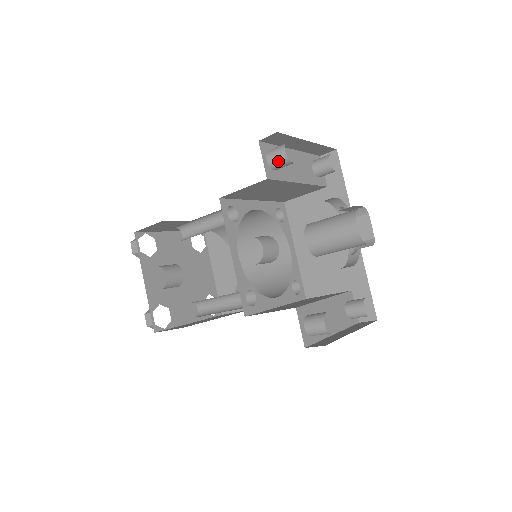
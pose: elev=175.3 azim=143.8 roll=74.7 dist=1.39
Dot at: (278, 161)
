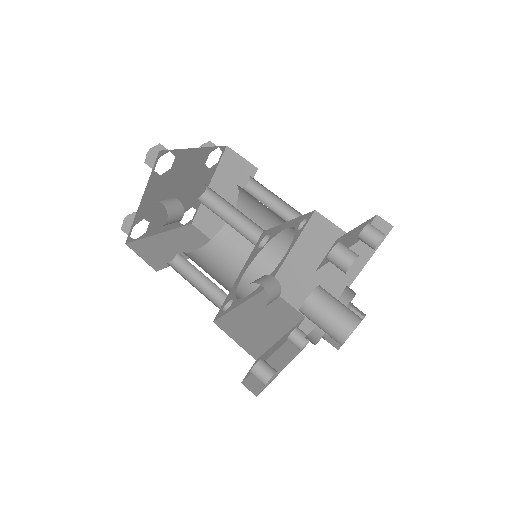
Dot at: (337, 265)
